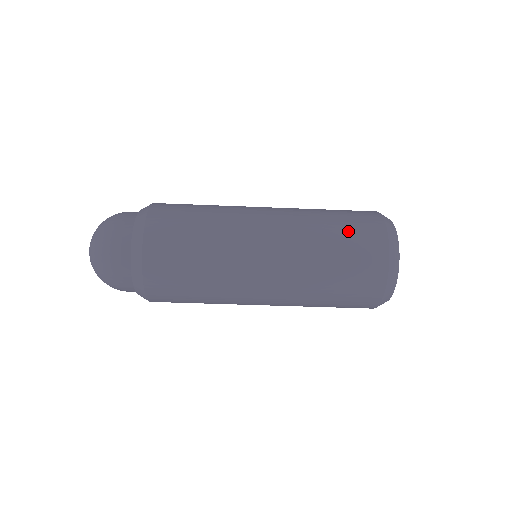
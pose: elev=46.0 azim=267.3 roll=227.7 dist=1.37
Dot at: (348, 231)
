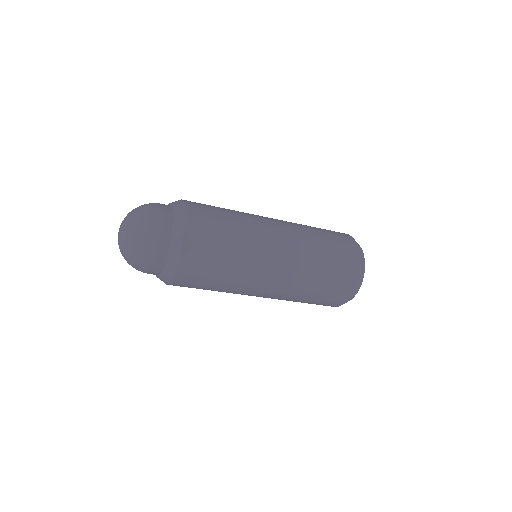
Dot at: (328, 288)
